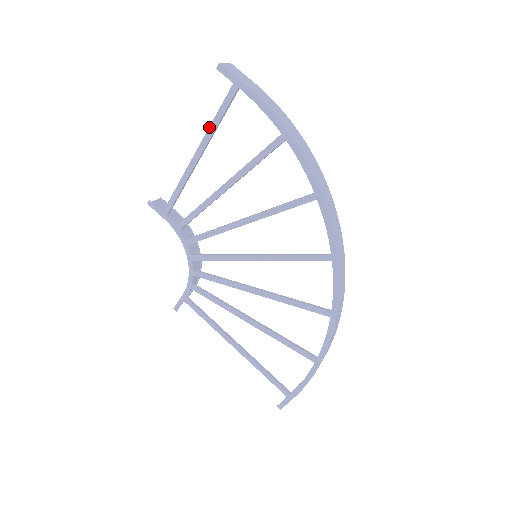
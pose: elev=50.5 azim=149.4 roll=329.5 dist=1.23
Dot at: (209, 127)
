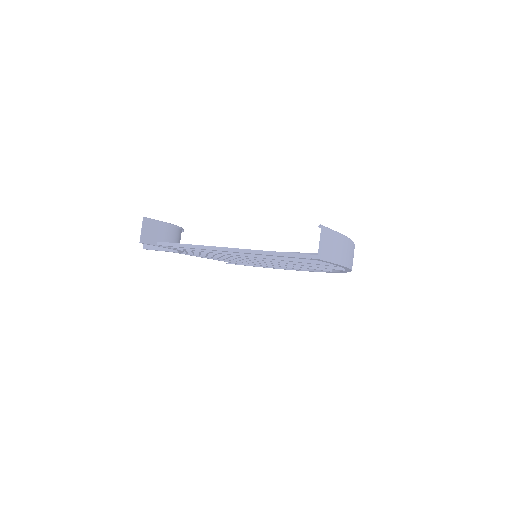
Dot at: occluded
